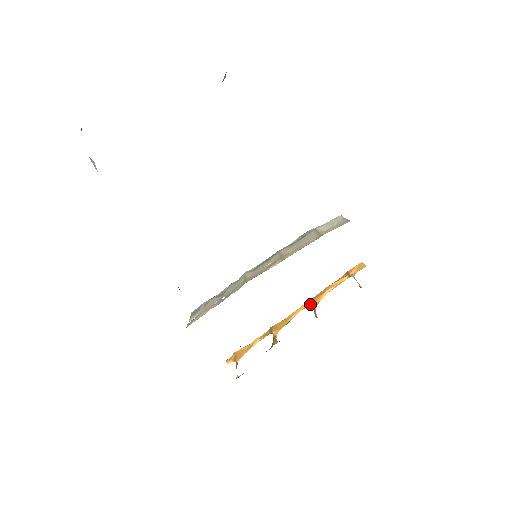
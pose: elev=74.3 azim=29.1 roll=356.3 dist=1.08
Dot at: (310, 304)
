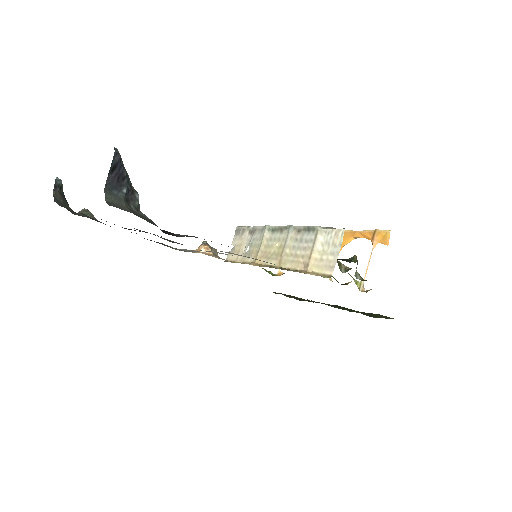
Dot at: occluded
